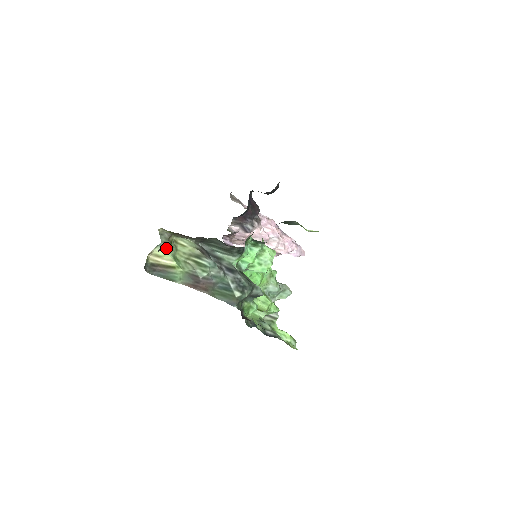
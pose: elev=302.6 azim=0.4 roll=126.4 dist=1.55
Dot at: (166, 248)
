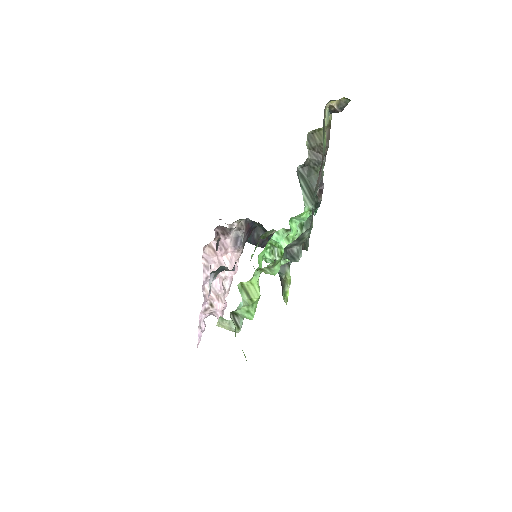
Dot at: (327, 121)
